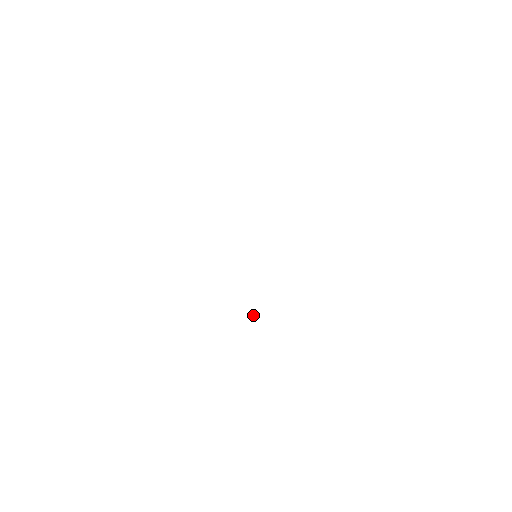
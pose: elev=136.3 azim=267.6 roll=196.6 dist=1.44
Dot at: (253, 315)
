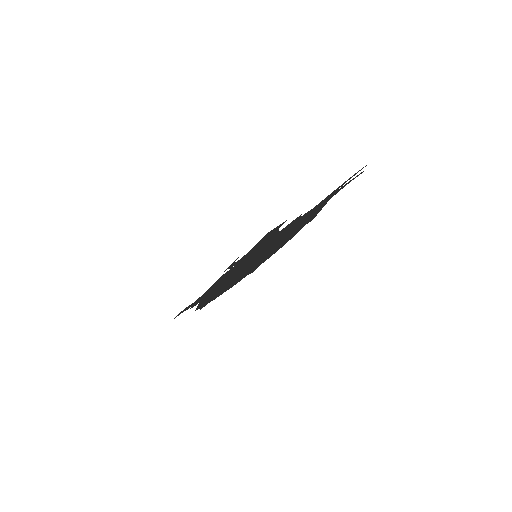
Dot at: (214, 291)
